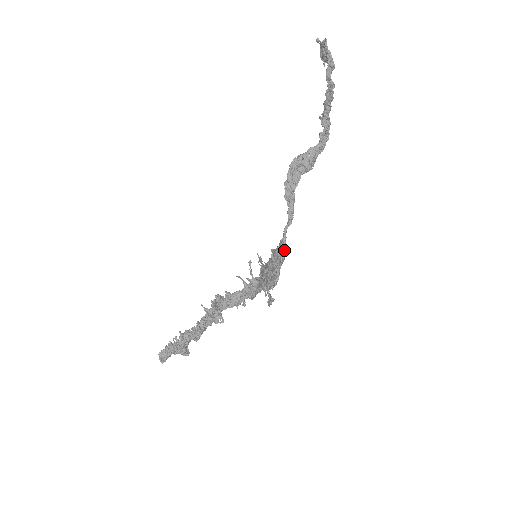
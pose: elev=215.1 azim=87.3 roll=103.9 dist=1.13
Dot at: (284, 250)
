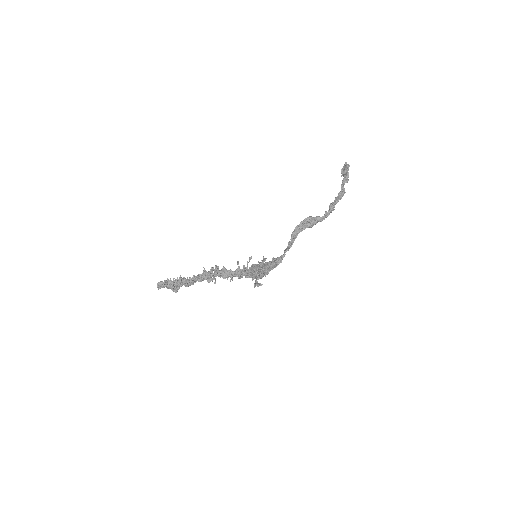
Dot at: (281, 262)
